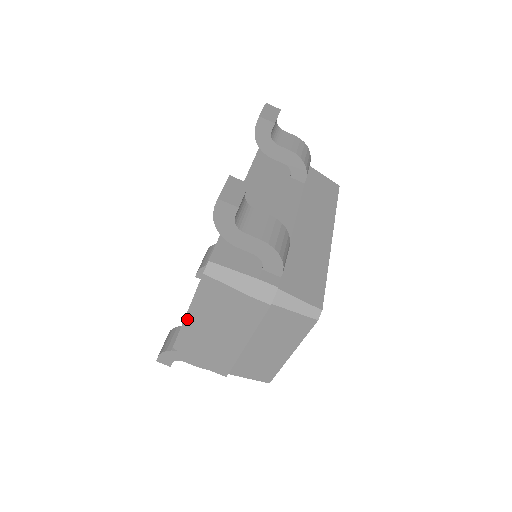
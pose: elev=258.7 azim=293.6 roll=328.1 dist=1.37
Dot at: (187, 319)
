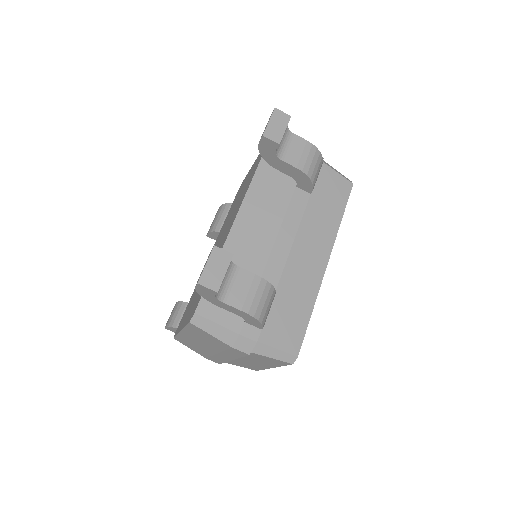
Dot at: (182, 333)
